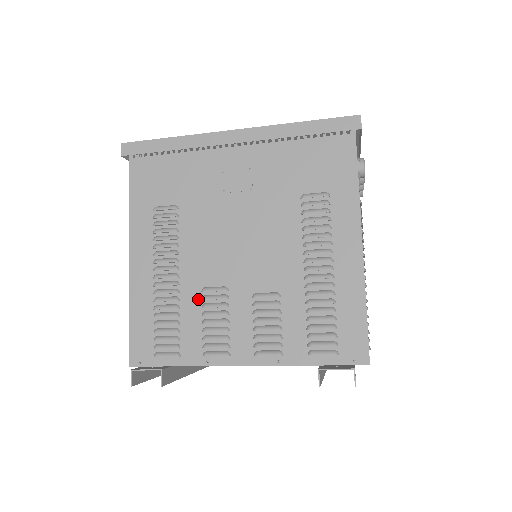
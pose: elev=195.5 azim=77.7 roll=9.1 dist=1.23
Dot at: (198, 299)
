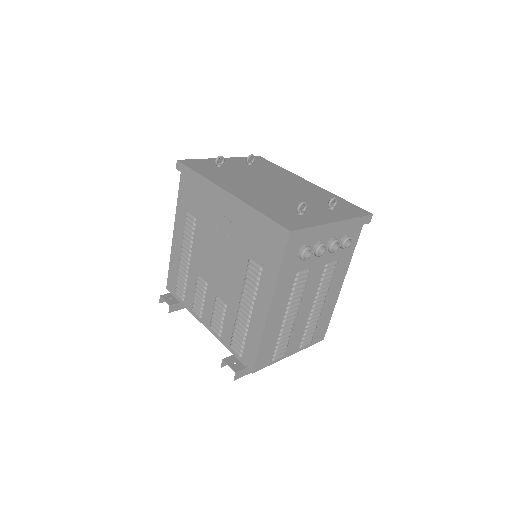
Dot at: (195, 279)
